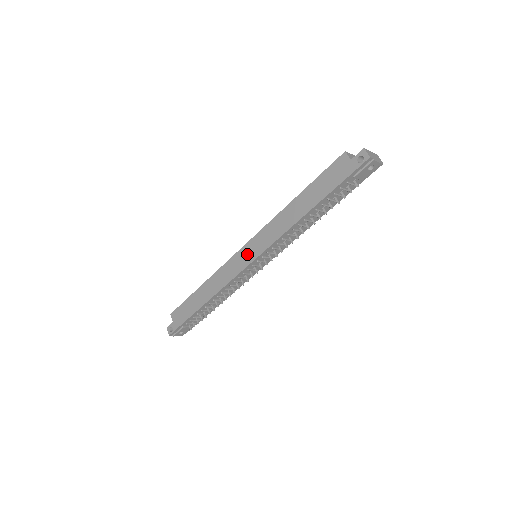
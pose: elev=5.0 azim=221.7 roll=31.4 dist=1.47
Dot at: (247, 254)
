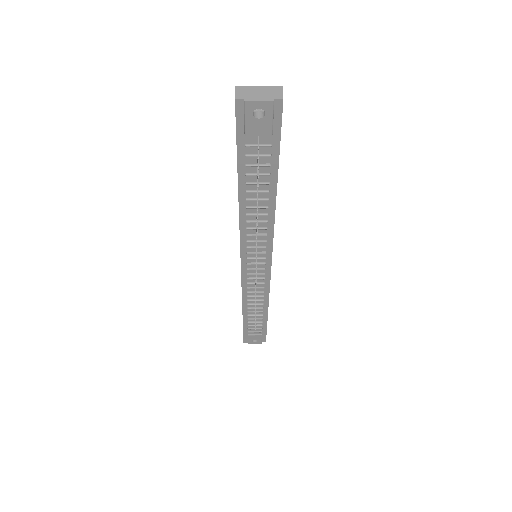
Dot at: occluded
